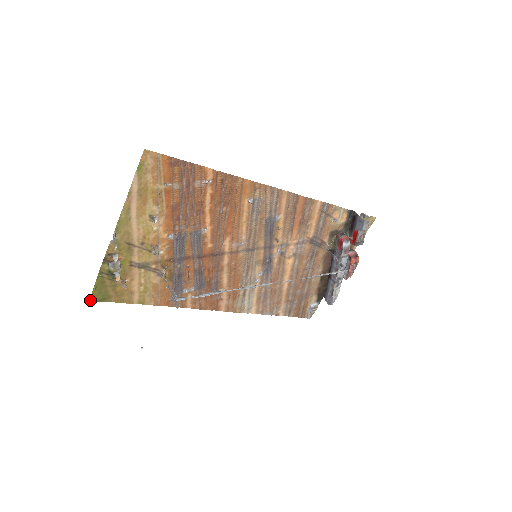
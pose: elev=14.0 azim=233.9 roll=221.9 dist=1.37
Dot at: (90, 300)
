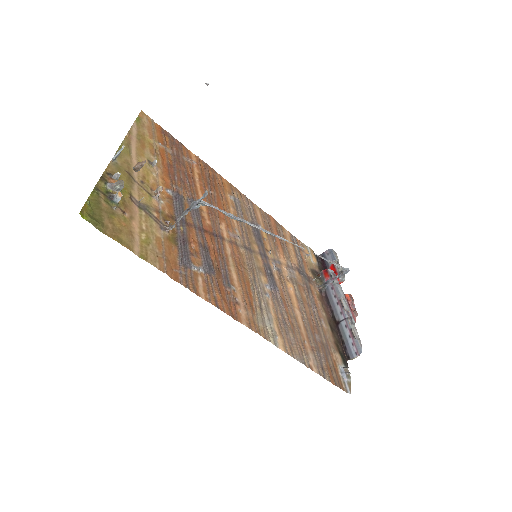
Dot at: (80, 214)
